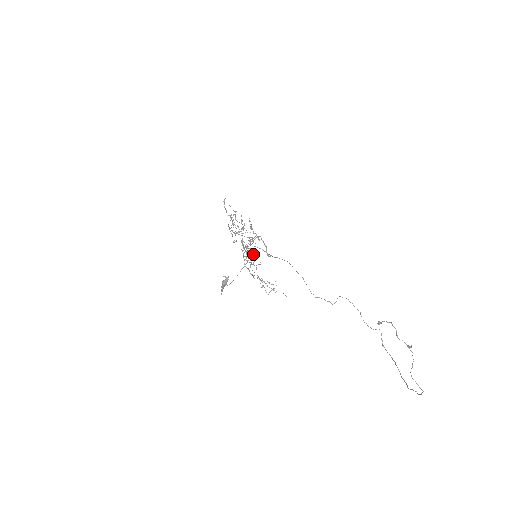
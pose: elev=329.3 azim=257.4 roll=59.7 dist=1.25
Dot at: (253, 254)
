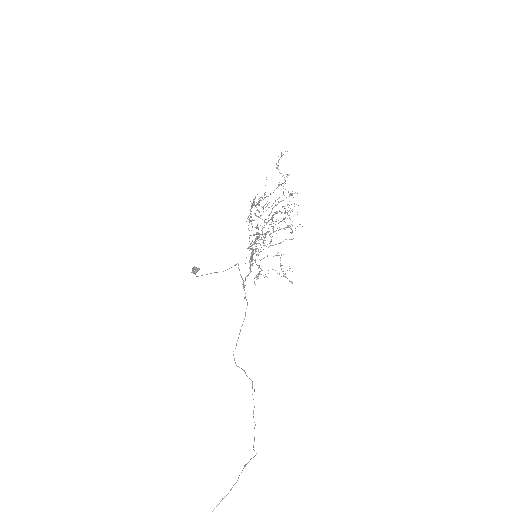
Dot at: (271, 239)
